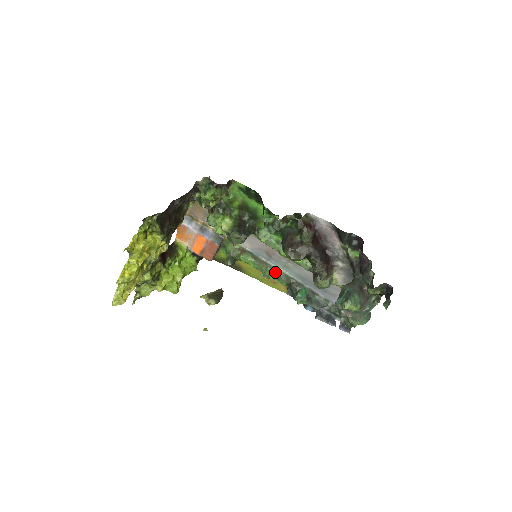
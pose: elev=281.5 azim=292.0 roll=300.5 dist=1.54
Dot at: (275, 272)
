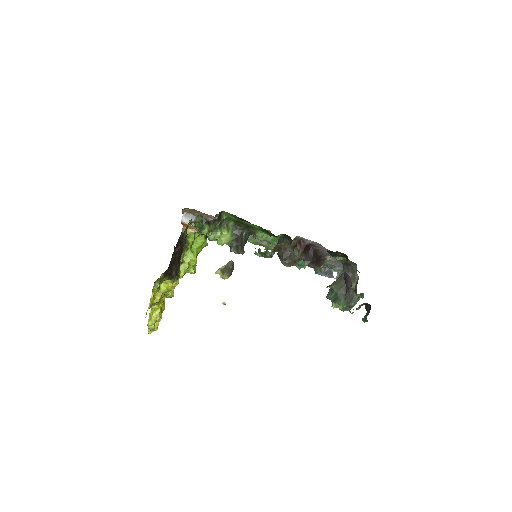
Dot at: occluded
